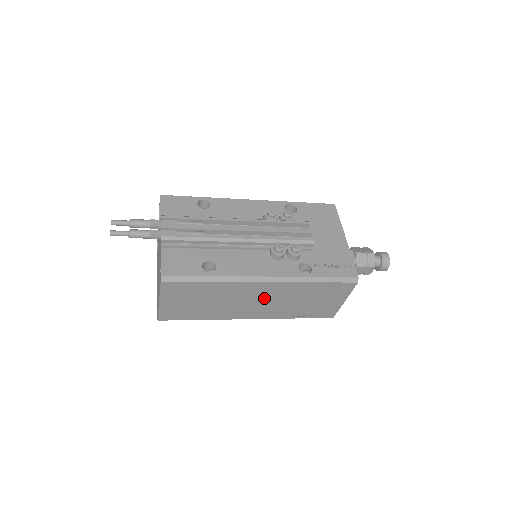
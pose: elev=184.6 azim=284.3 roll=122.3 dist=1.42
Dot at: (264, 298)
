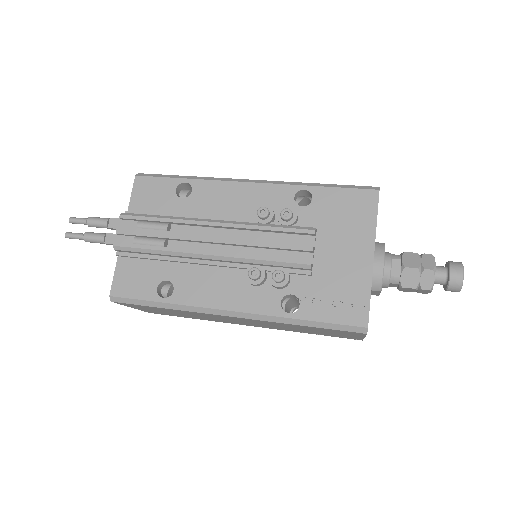
Dot at: (247, 321)
